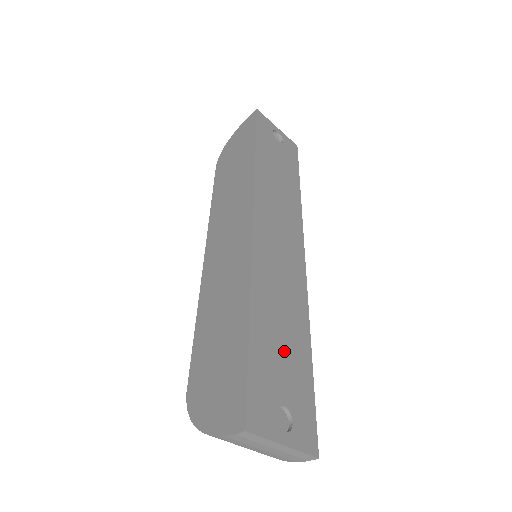
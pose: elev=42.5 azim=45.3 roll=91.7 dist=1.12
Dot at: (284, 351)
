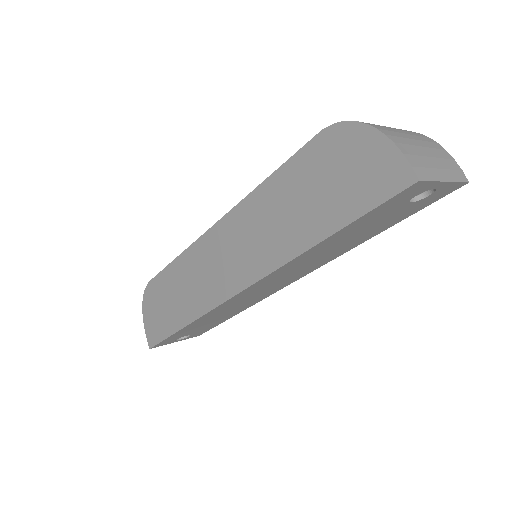
Dot at: (206, 324)
